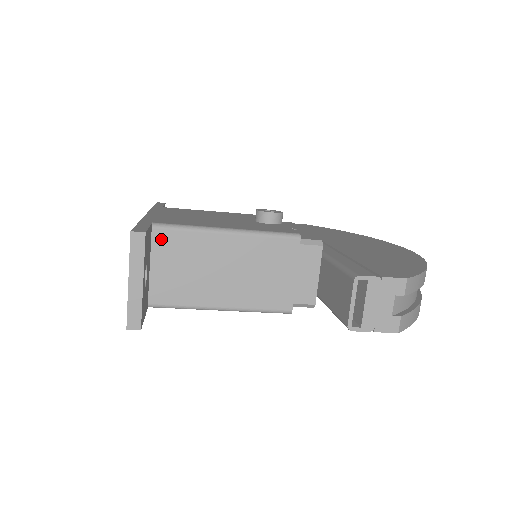
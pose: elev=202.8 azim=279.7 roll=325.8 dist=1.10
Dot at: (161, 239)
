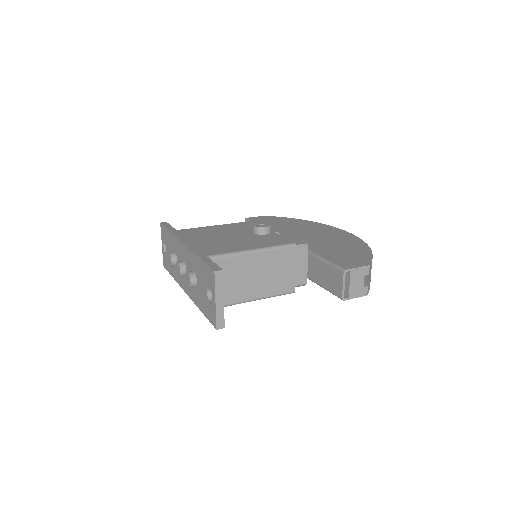
Dot at: occluded
